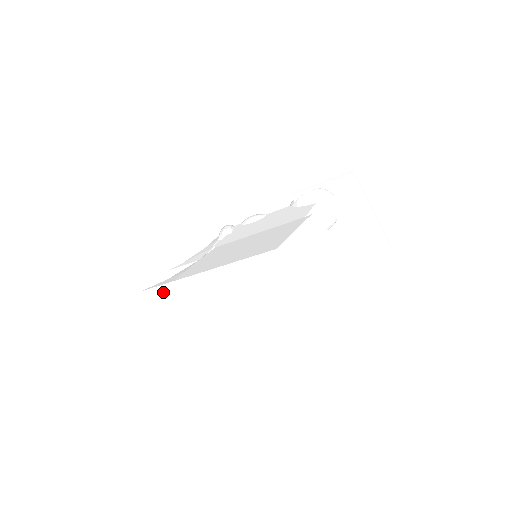
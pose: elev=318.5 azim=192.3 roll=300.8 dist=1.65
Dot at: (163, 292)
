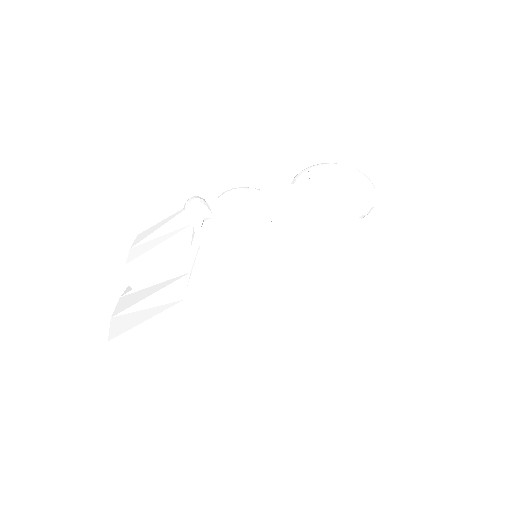
Dot at: (149, 340)
